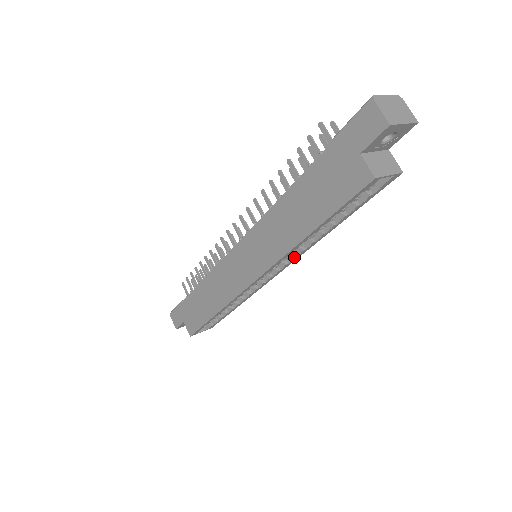
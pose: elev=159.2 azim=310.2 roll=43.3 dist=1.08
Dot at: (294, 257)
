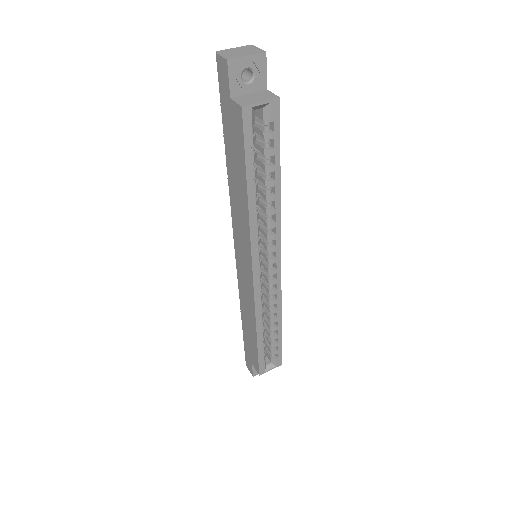
Dot at: (273, 236)
